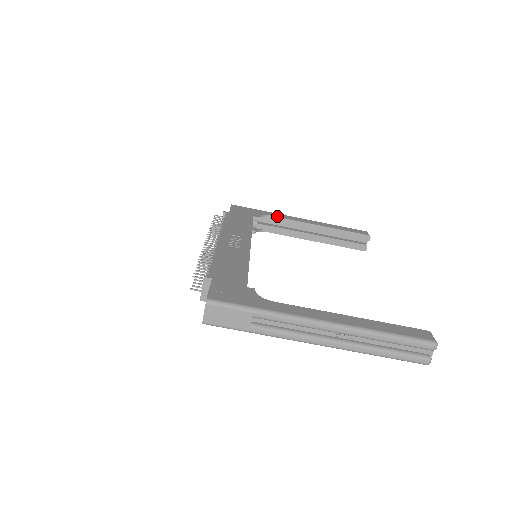
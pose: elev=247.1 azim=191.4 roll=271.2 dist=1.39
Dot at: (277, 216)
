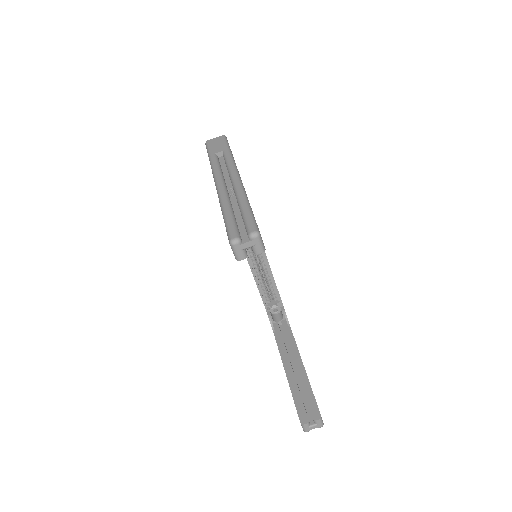
Dot at: occluded
